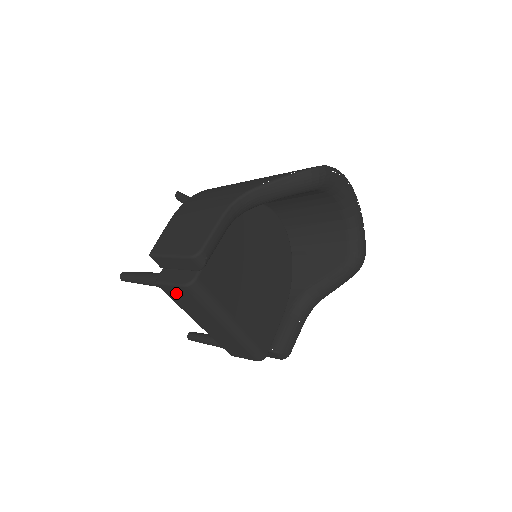
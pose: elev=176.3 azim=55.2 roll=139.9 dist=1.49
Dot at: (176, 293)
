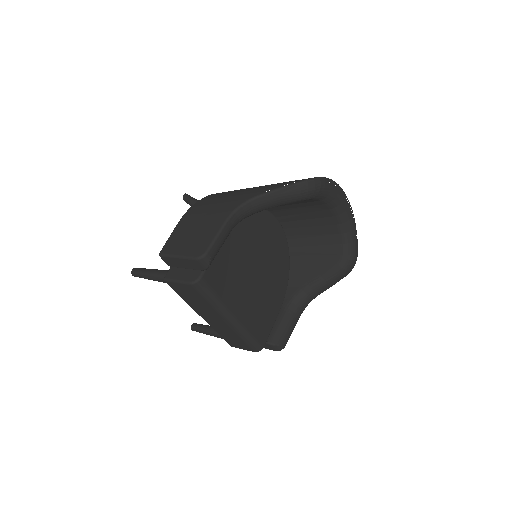
Dot at: (182, 289)
